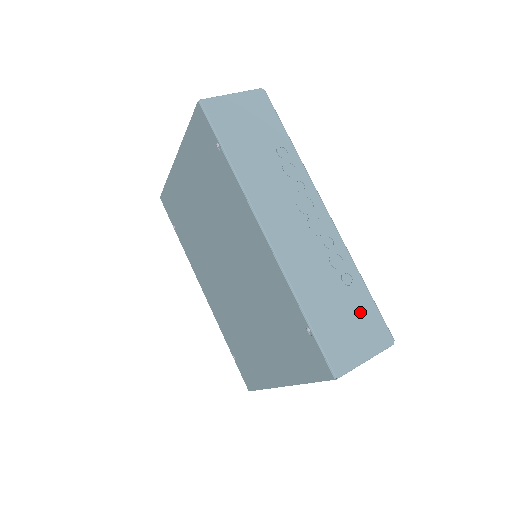
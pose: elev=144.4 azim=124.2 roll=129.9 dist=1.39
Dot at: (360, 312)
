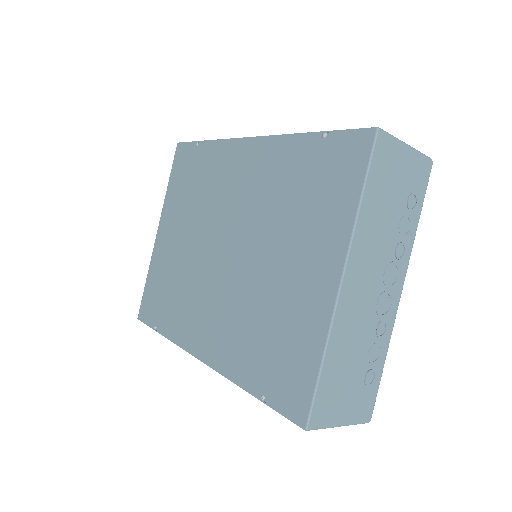
Dot at: occluded
